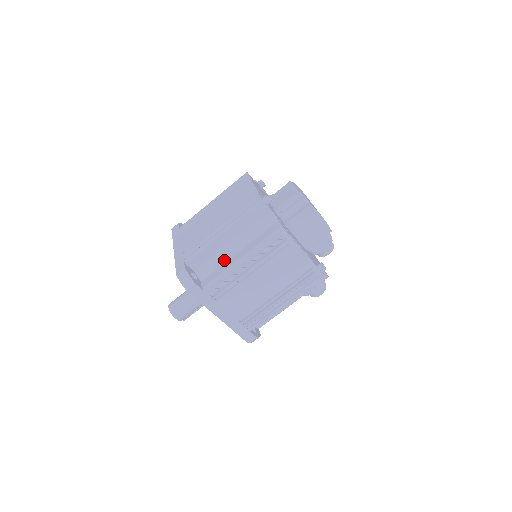
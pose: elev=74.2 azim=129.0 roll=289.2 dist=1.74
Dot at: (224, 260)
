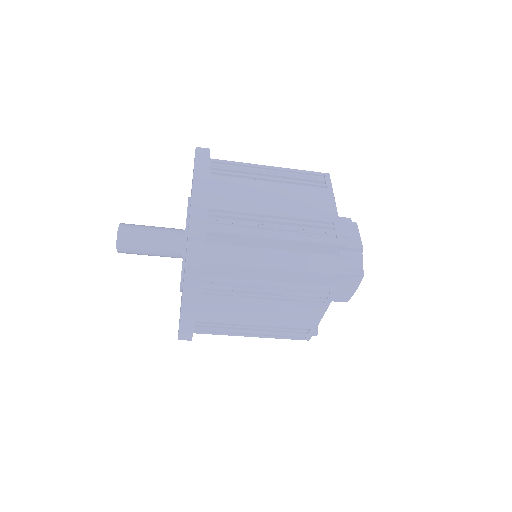
Dot at: (248, 262)
